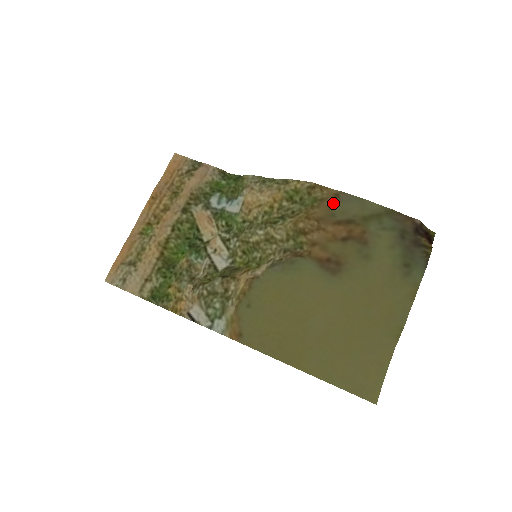
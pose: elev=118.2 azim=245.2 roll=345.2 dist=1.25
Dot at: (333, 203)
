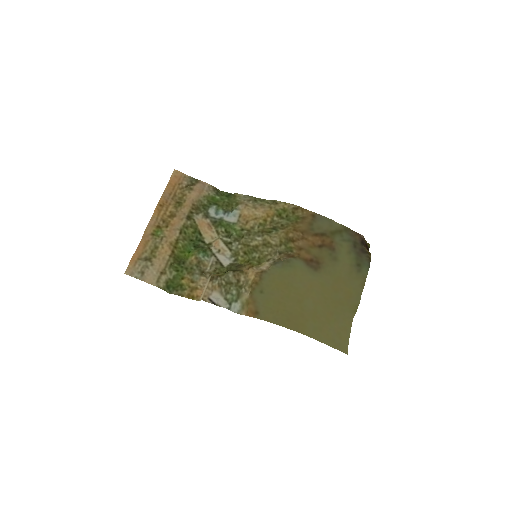
Dot at: (312, 221)
